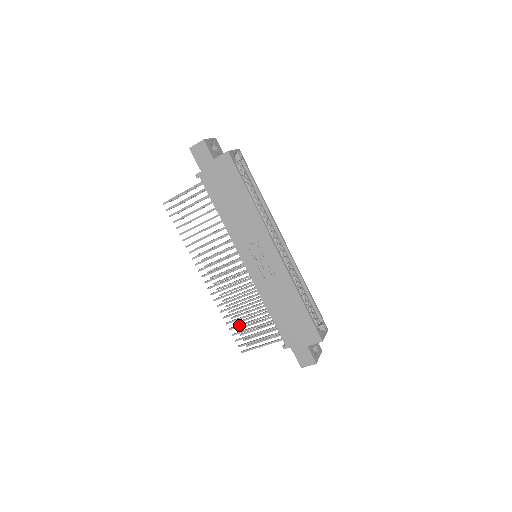
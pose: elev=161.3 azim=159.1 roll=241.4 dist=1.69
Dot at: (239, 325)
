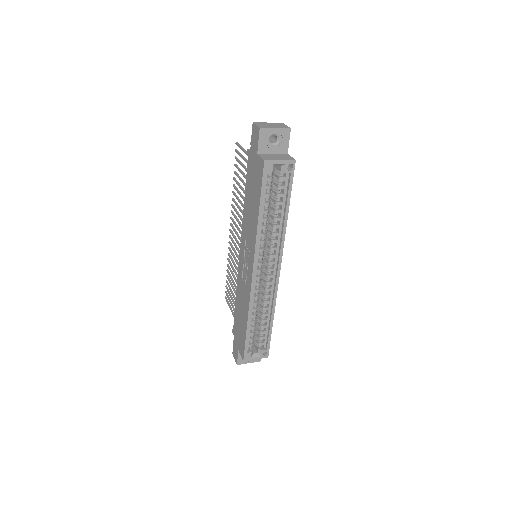
Dot at: (229, 281)
